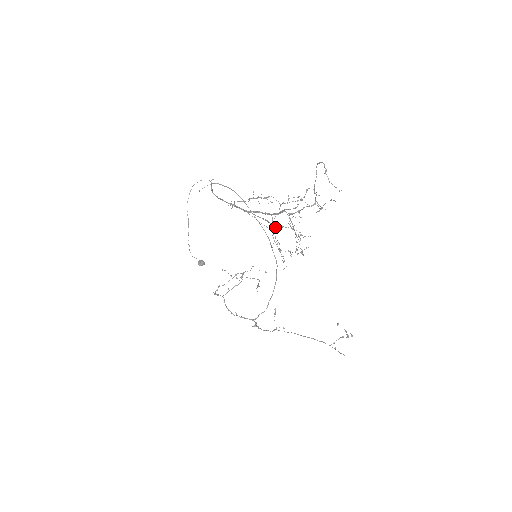
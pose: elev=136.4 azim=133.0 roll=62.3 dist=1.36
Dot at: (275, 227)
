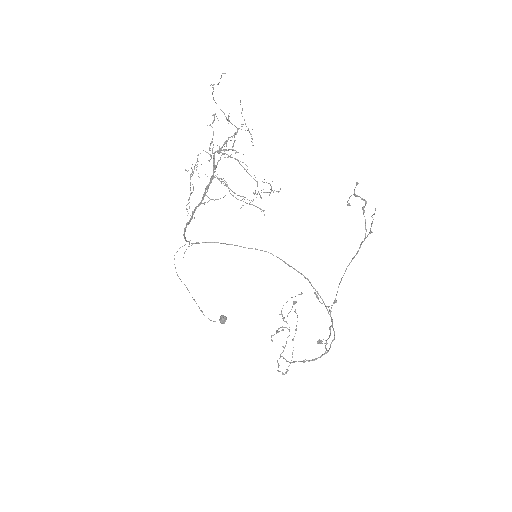
Dot at: (226, 184)
